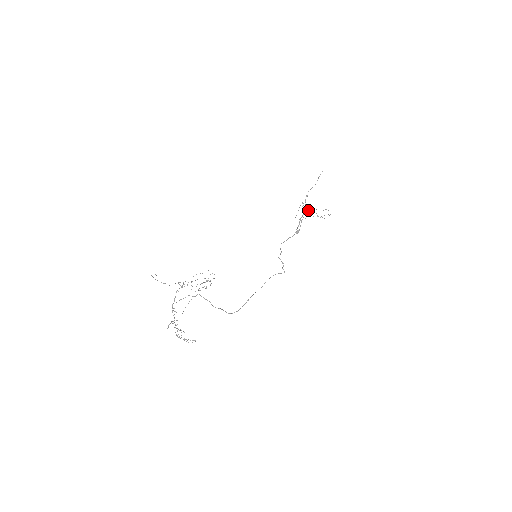
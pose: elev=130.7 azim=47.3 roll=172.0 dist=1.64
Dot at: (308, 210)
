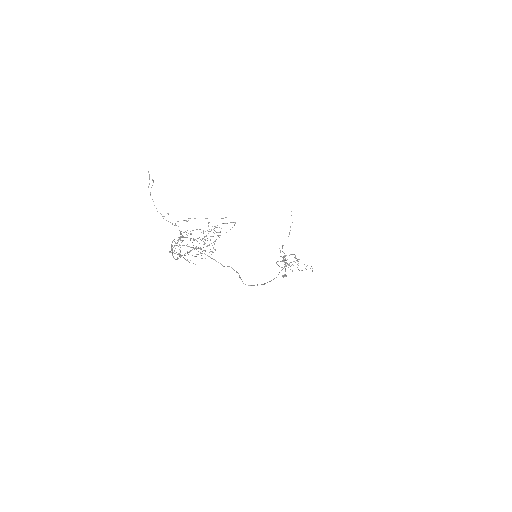
Dot at: occluded
